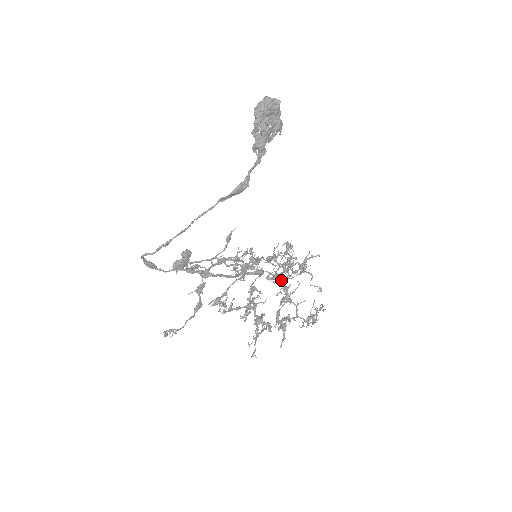
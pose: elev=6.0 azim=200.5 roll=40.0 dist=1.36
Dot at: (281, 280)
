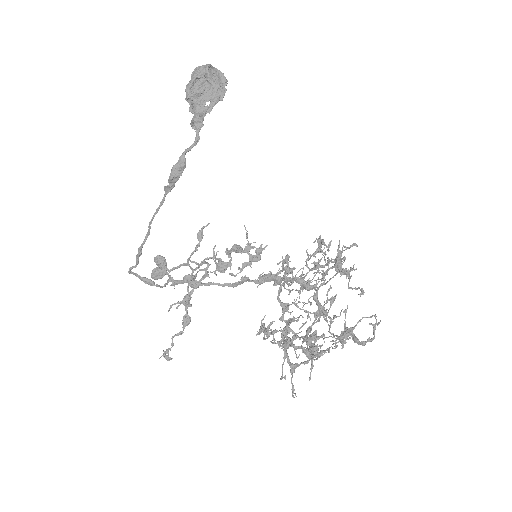
Dot at: (312, 287)
